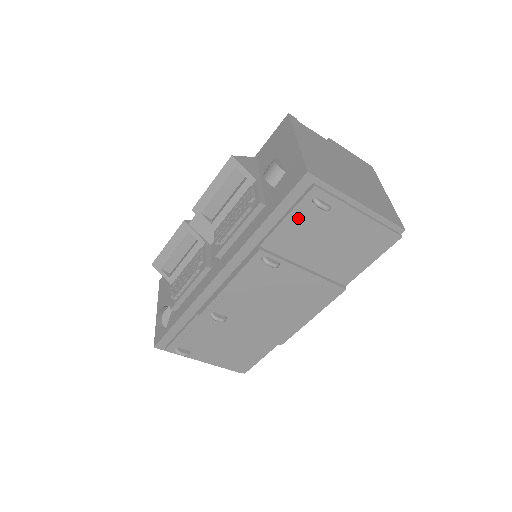
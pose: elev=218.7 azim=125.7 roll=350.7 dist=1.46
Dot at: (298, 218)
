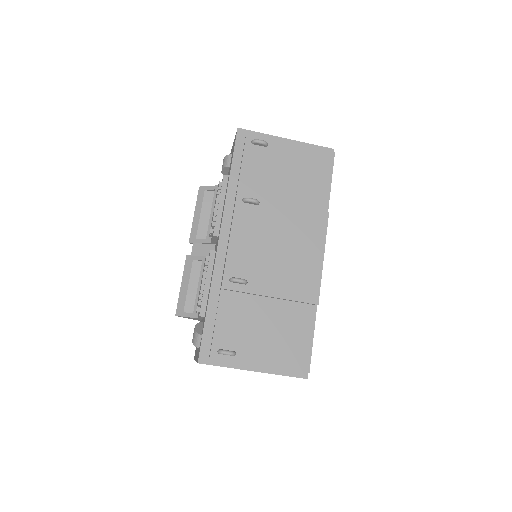
Dot at: (251, 161)
